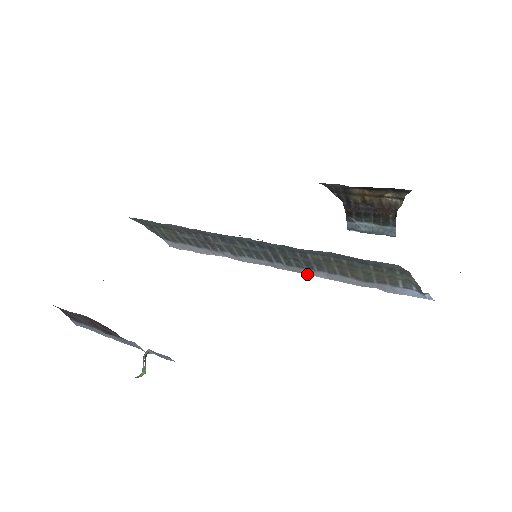
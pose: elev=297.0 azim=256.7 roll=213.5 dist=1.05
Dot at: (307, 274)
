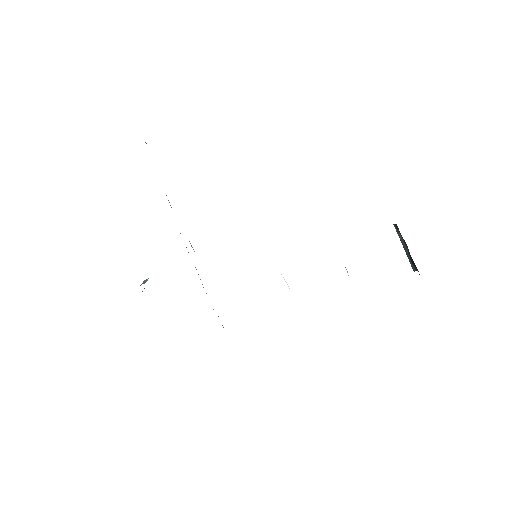
Dot at: occluded
